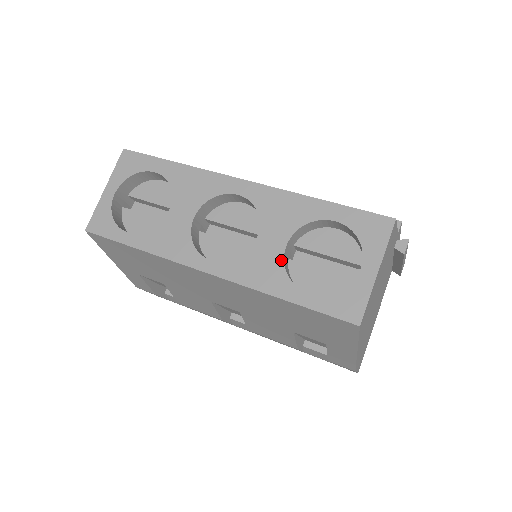
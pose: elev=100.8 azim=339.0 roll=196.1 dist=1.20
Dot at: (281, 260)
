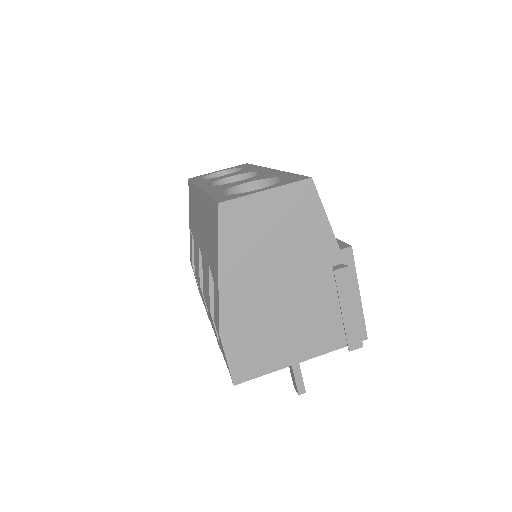
Dot at: (234, 186)
